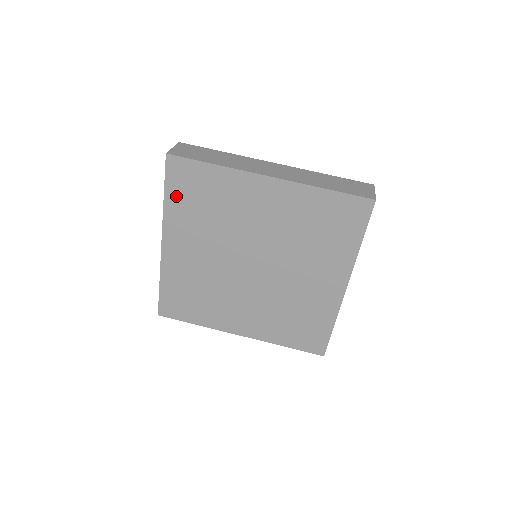
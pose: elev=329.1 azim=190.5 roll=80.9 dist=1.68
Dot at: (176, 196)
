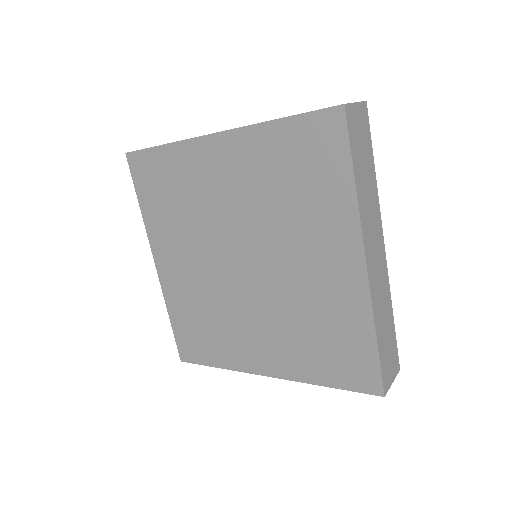
Dot at: (148, 199)
